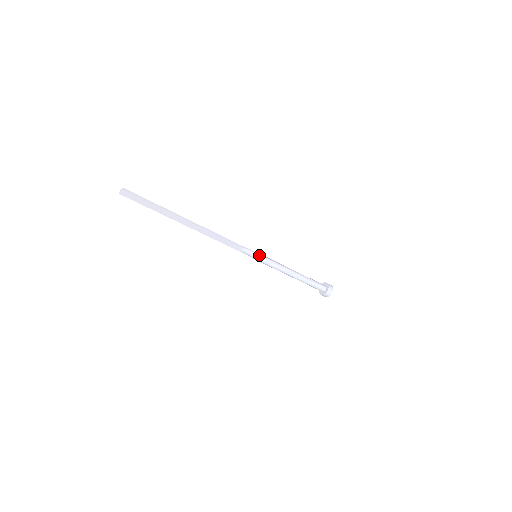
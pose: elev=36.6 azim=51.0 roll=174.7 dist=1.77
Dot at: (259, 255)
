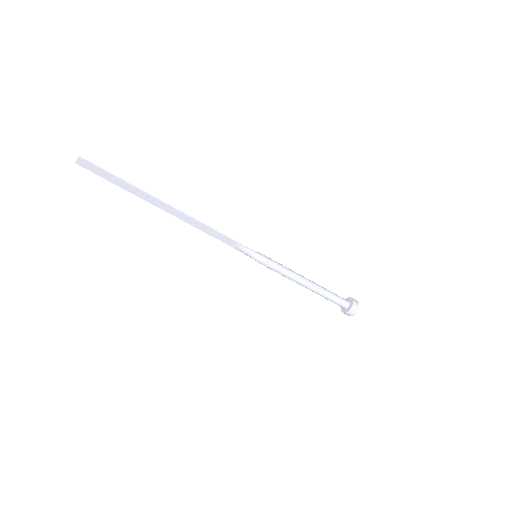
Dot at: (259, 255)
